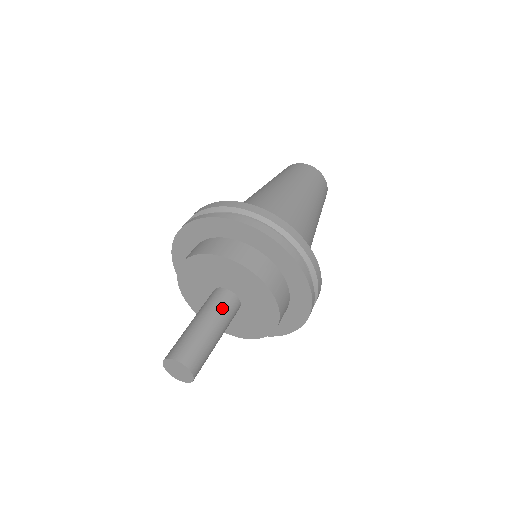
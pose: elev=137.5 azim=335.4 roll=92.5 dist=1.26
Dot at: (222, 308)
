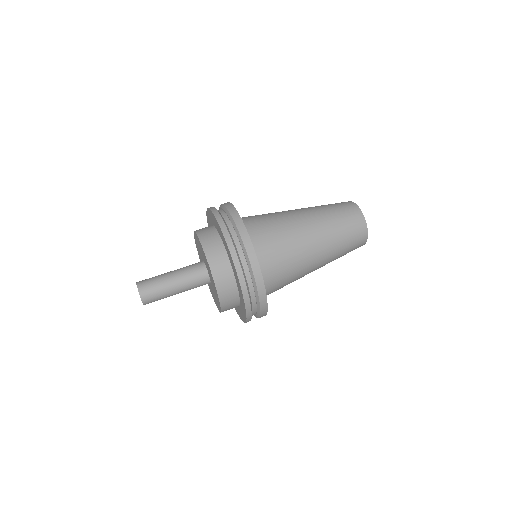
Dot at: (189, 270)
